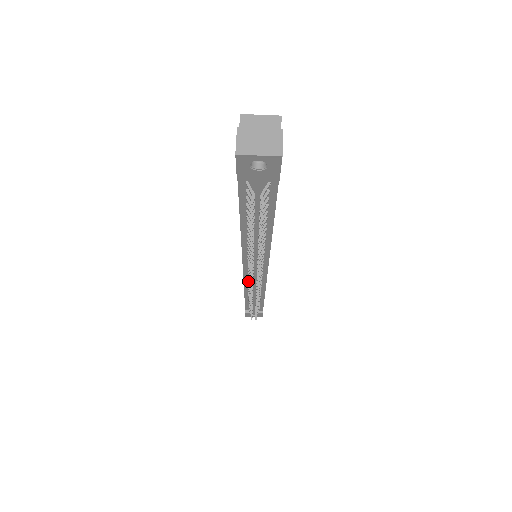
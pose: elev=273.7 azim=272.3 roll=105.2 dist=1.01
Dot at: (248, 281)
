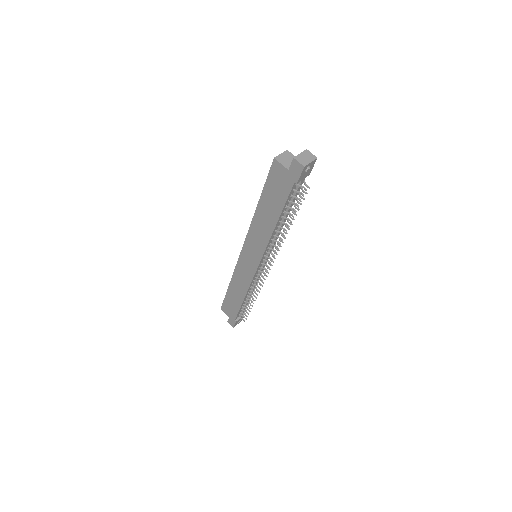
Dot at: (255, 277)
